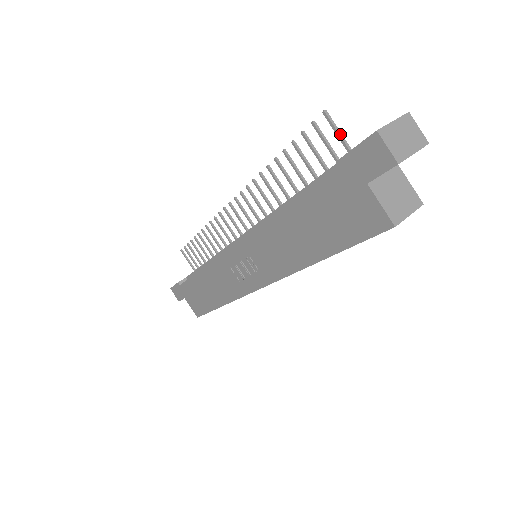
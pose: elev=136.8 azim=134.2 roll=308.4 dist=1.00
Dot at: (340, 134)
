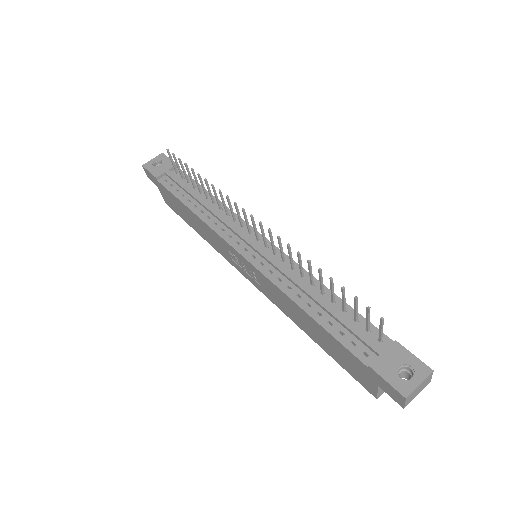
Dot at: (382, 331)
